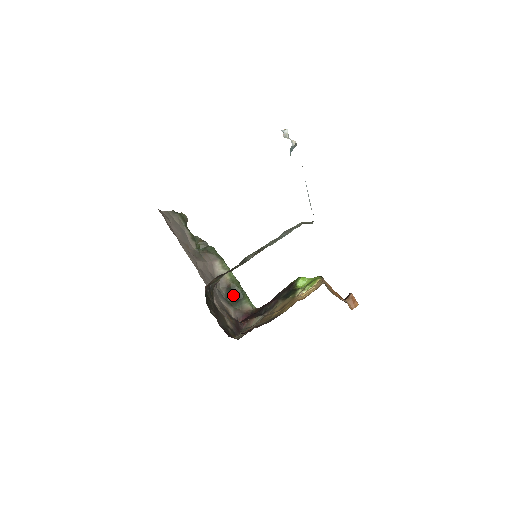
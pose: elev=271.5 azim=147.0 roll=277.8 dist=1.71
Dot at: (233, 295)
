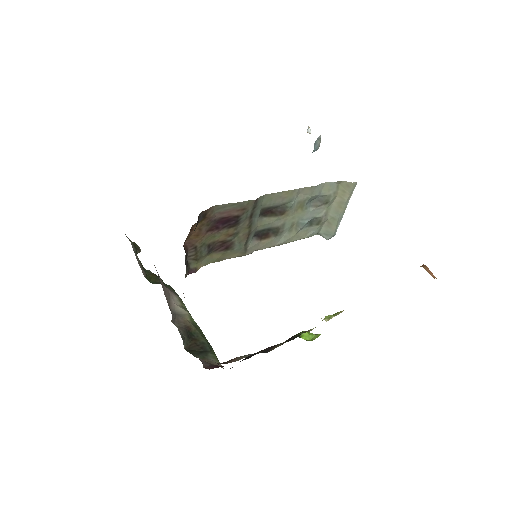
Dot at: (194, 343)
